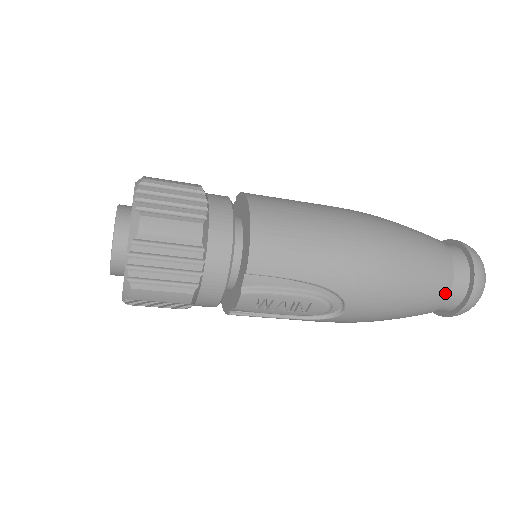
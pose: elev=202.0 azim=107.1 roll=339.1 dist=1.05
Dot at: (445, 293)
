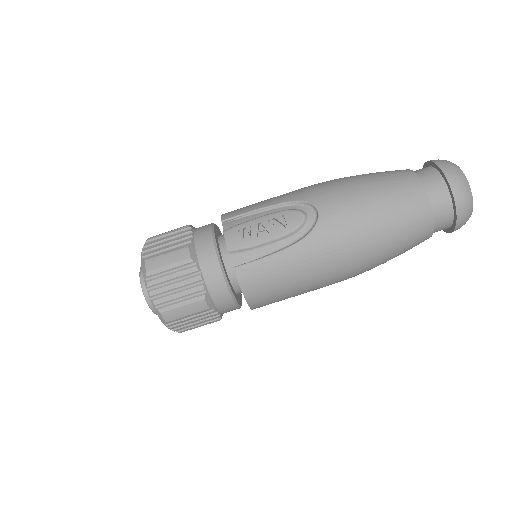
Dot at: (410, 175)
